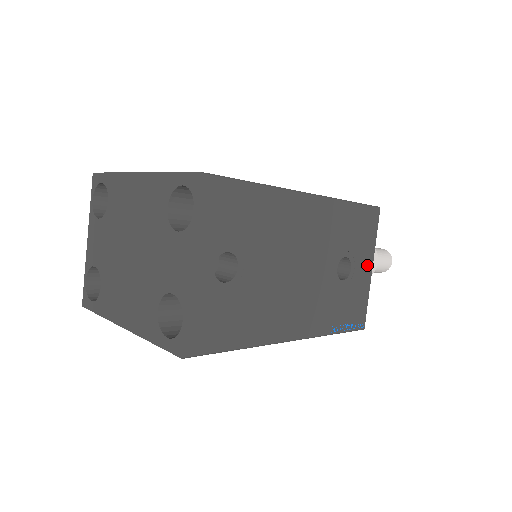
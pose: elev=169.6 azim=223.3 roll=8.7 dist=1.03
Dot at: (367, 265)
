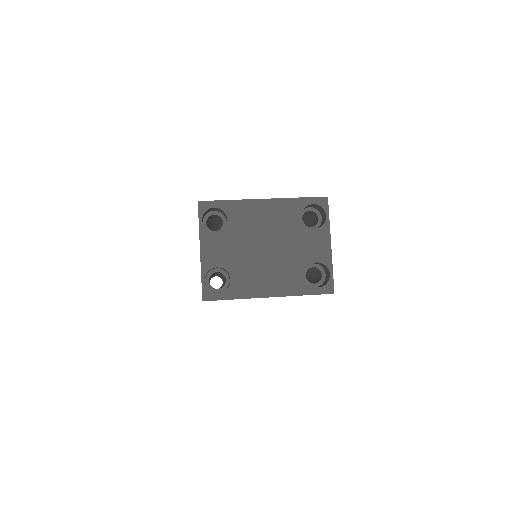
Dot at: occluded
